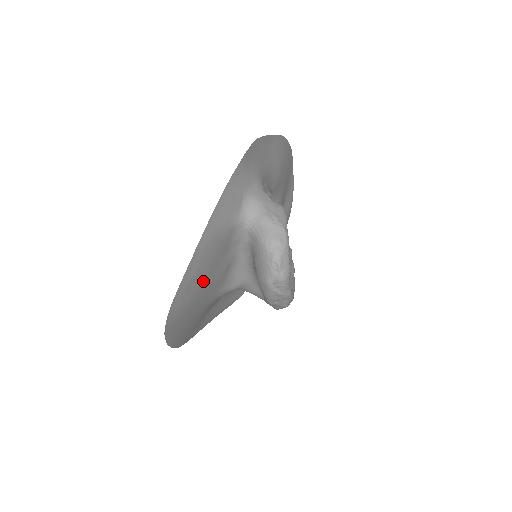
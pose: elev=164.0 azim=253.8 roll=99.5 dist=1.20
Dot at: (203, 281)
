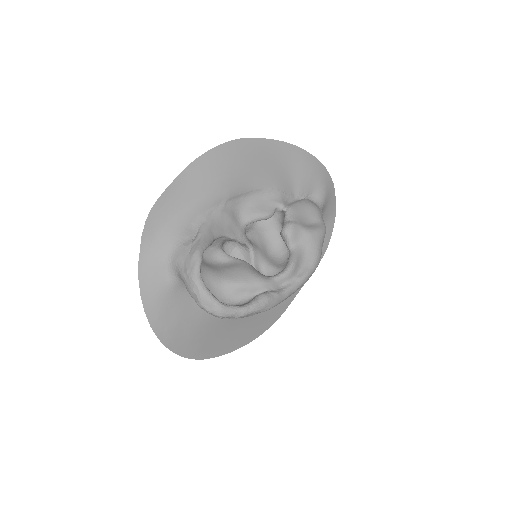
Dot at: (190, 326)
